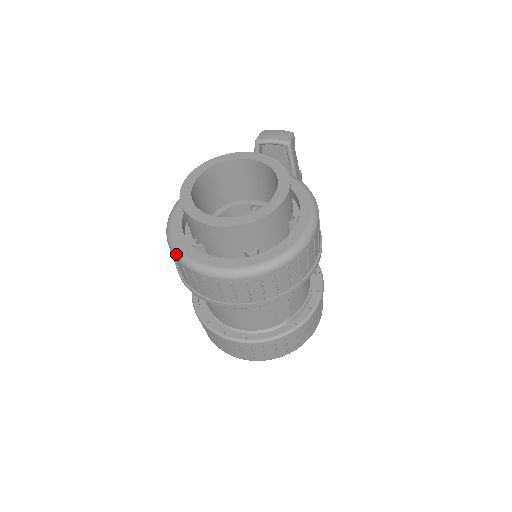
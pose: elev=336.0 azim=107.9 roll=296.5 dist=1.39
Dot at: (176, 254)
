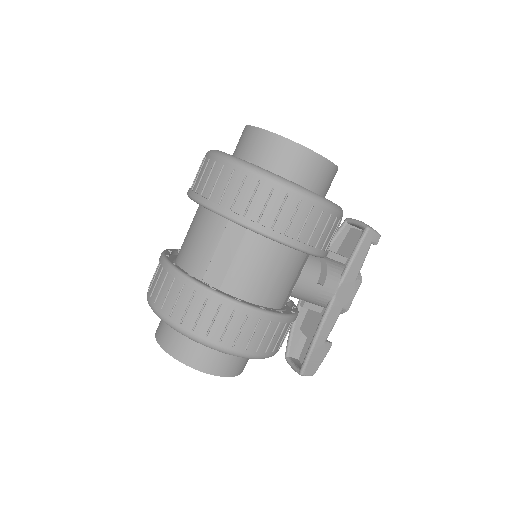
Dot at: occluded
